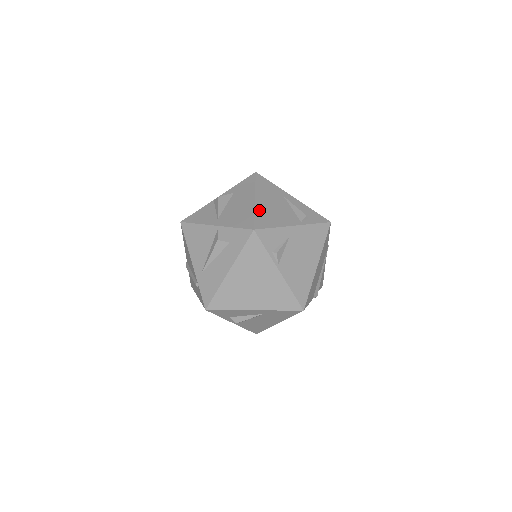
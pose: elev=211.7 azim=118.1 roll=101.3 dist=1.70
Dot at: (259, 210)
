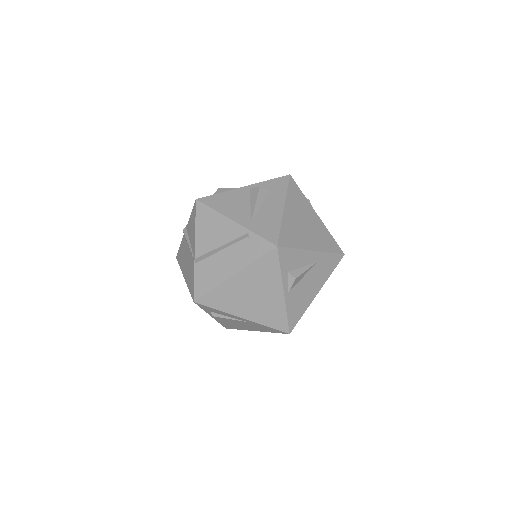
Dot at: occluded
